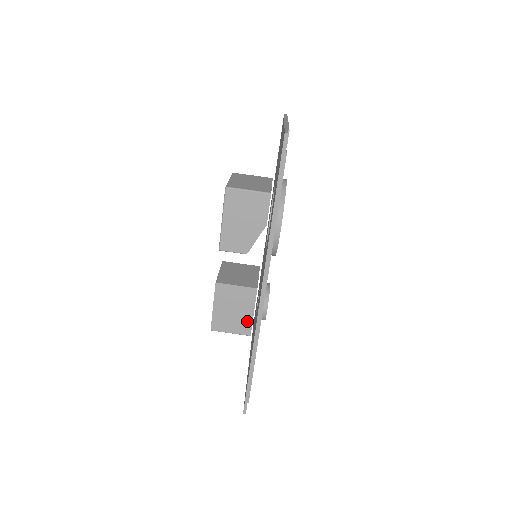
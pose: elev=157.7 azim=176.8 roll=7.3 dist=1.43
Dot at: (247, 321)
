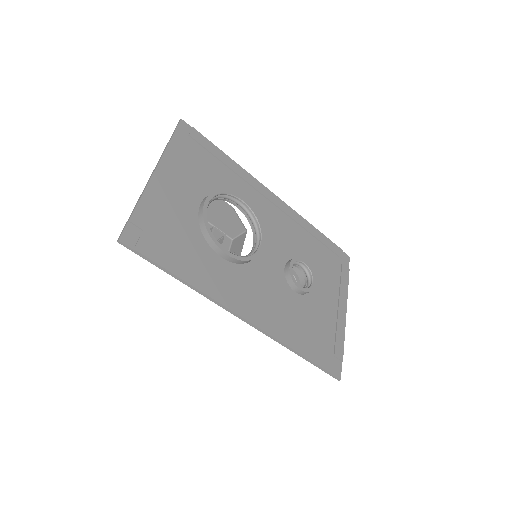
Dot at: occluded
